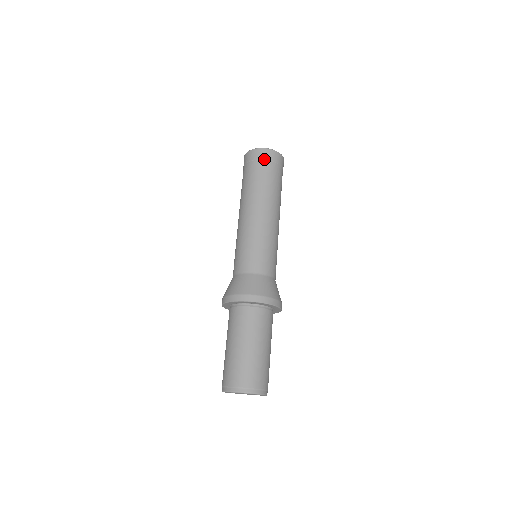
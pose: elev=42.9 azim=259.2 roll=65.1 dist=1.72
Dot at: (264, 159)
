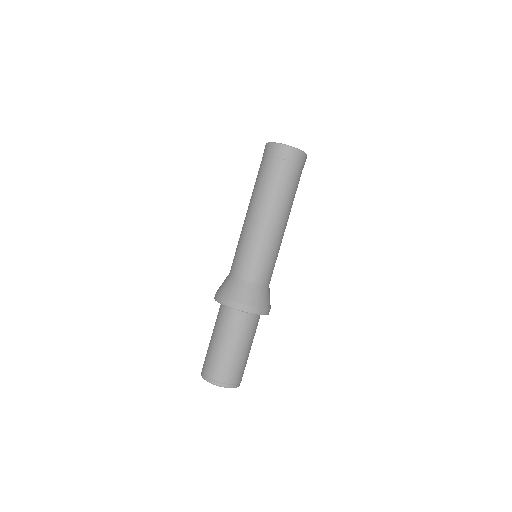
Dot at: (287, 159)
